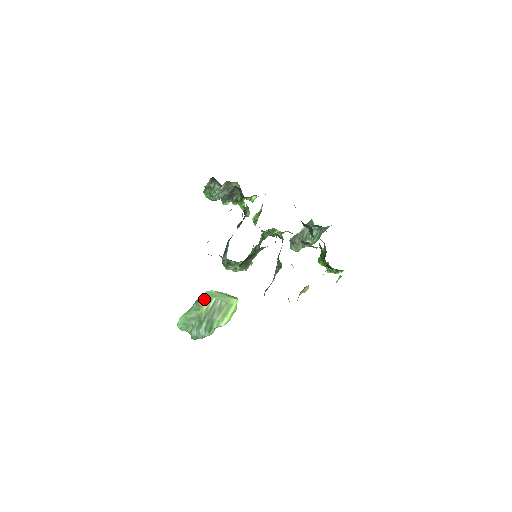
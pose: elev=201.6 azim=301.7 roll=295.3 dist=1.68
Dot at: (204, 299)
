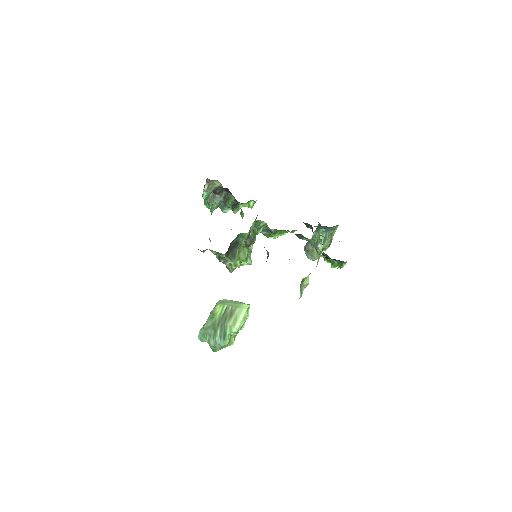
Dot at: (217, 307)
